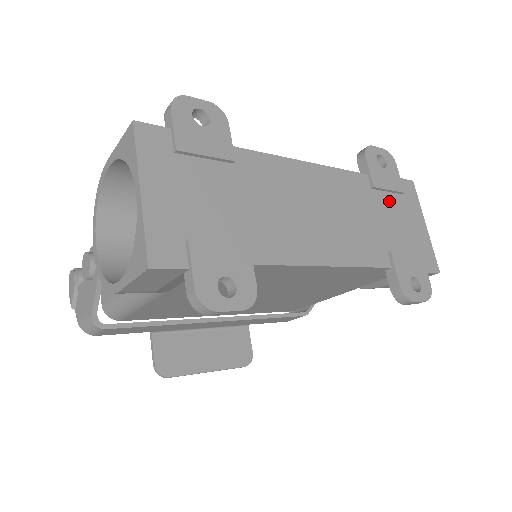
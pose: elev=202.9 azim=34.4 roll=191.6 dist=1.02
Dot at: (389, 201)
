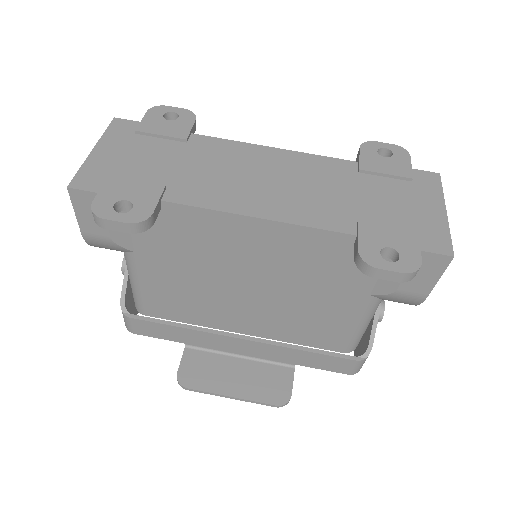
Dot at: (384, 184)
